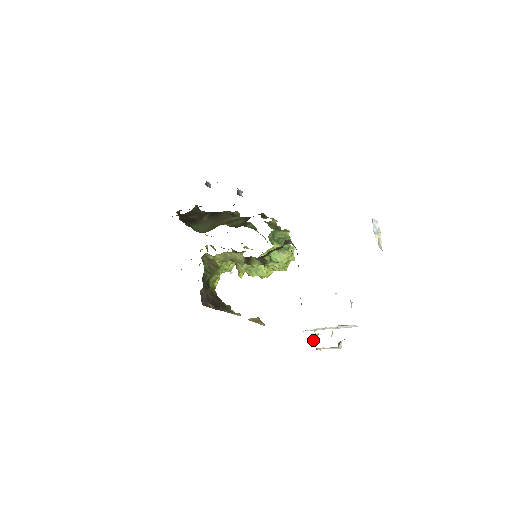
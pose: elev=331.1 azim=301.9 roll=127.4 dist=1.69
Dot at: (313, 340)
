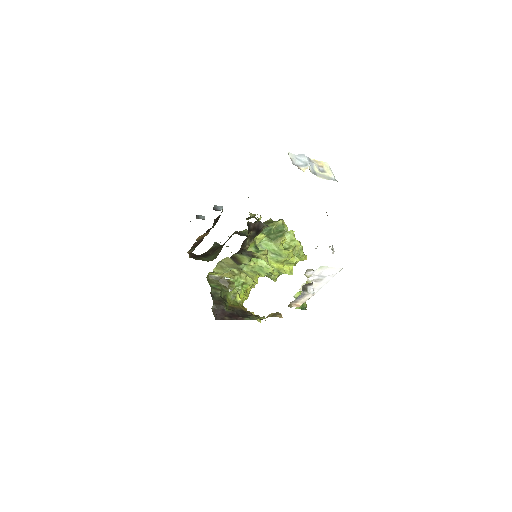
Dot at: occluded
